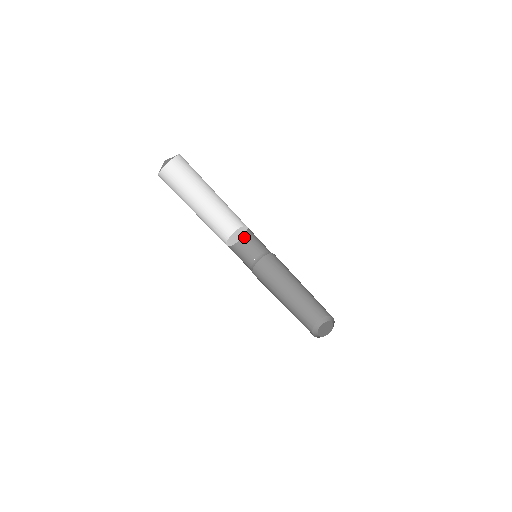
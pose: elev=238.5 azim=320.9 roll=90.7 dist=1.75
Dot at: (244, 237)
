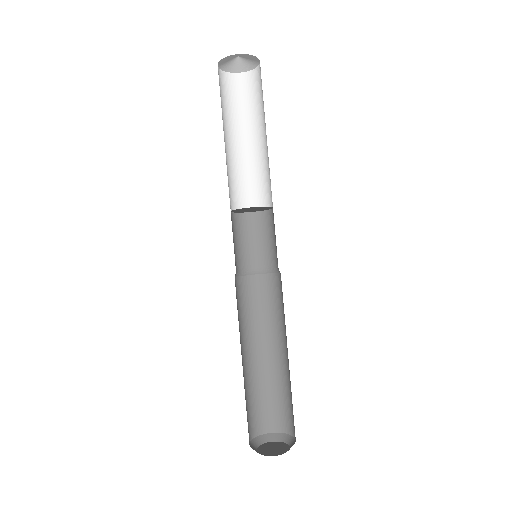
Dot at: (247, 229)
